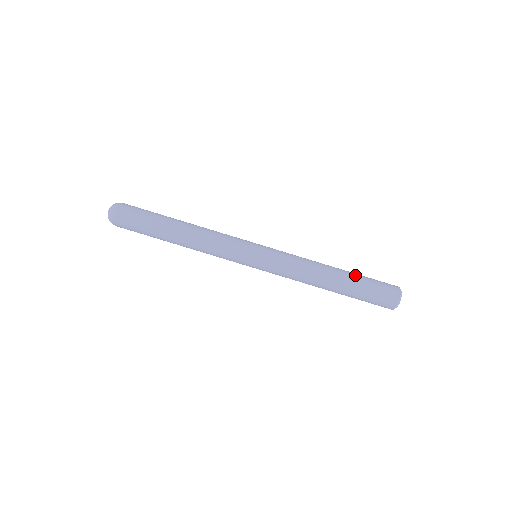
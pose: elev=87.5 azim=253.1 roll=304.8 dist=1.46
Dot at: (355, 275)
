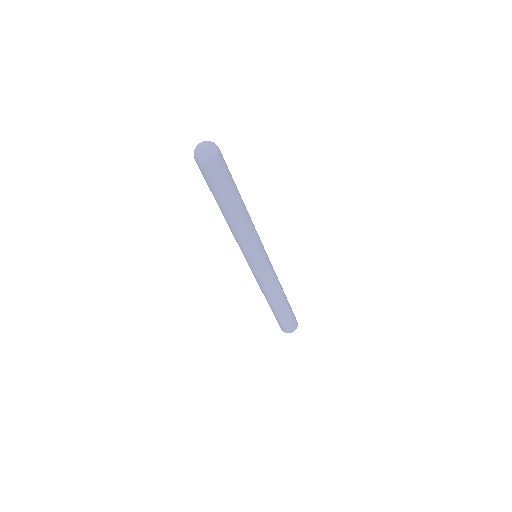
Dot at: occluded
